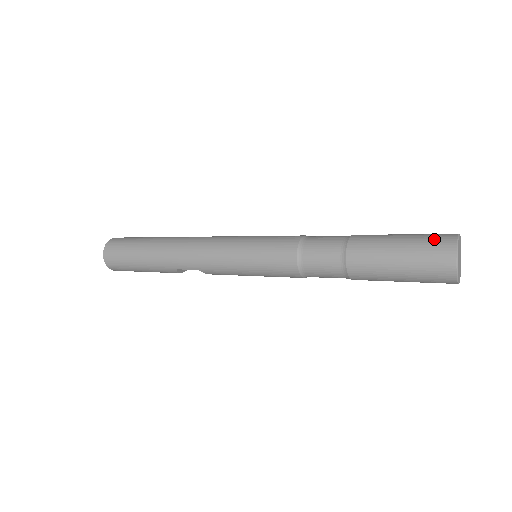
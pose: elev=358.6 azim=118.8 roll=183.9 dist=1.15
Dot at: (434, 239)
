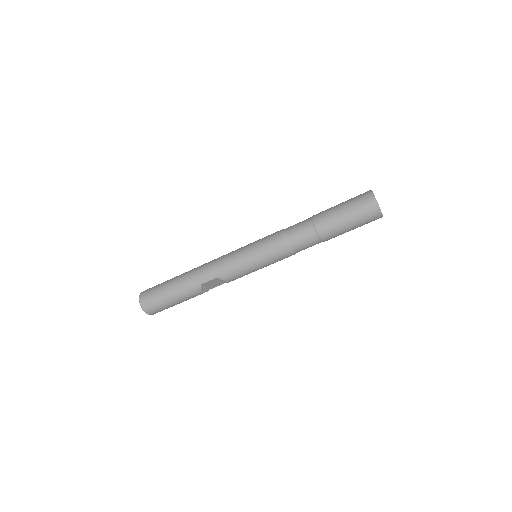
Dot at: (359, 195)
